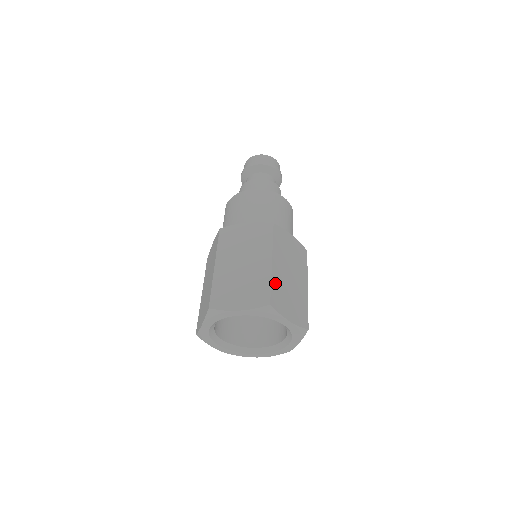
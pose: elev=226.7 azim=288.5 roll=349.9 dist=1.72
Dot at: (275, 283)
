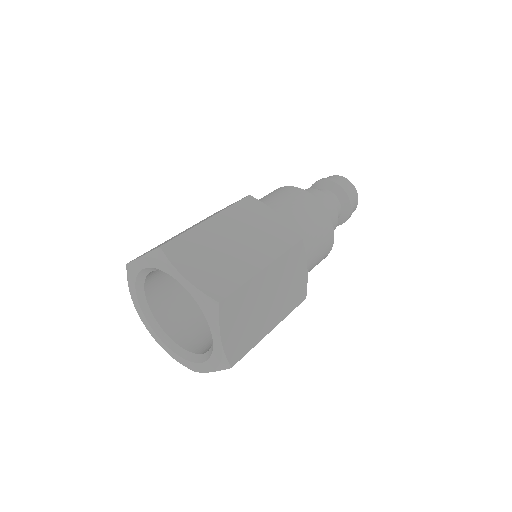
Dot at: (246, 290)
